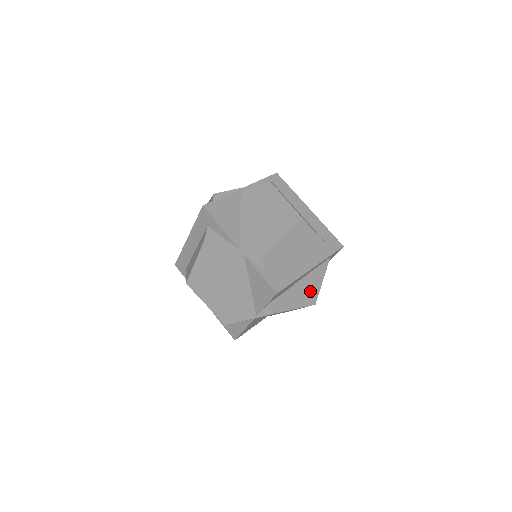
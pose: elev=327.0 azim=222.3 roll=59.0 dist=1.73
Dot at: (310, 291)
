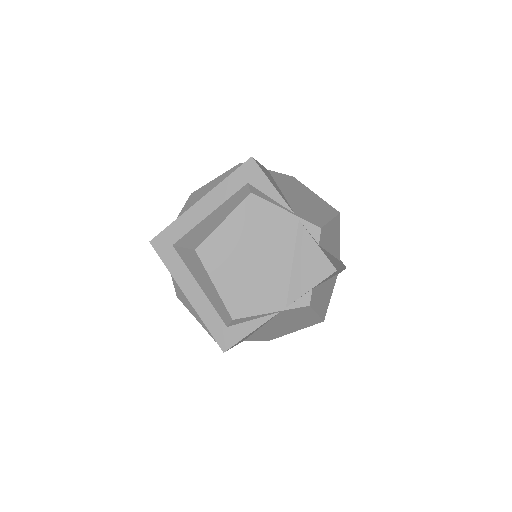
Dot at: (325, 301)
